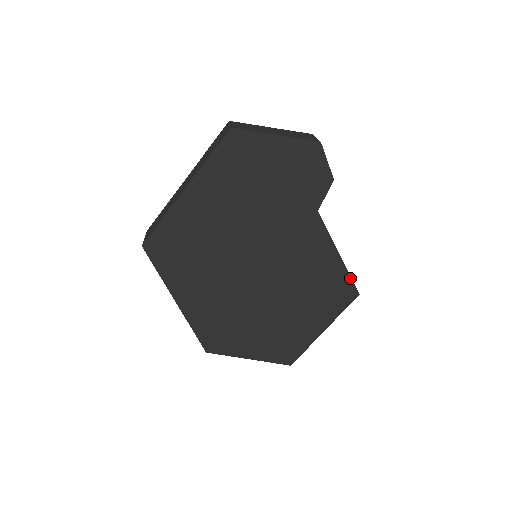
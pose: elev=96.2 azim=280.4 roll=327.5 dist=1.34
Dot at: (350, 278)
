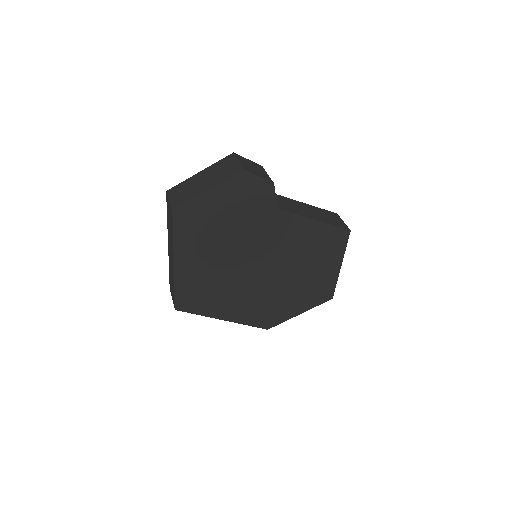
Dot at: (335, 227)
